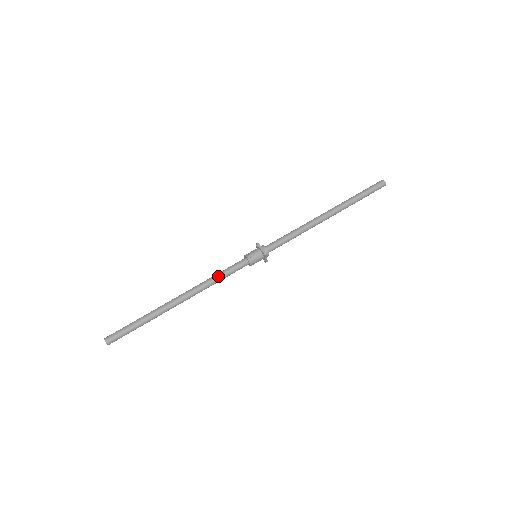
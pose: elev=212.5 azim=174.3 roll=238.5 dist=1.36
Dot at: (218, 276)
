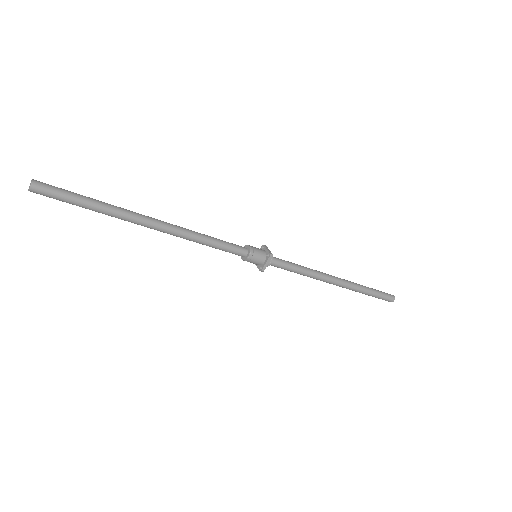
Dot at: (210, 237)
